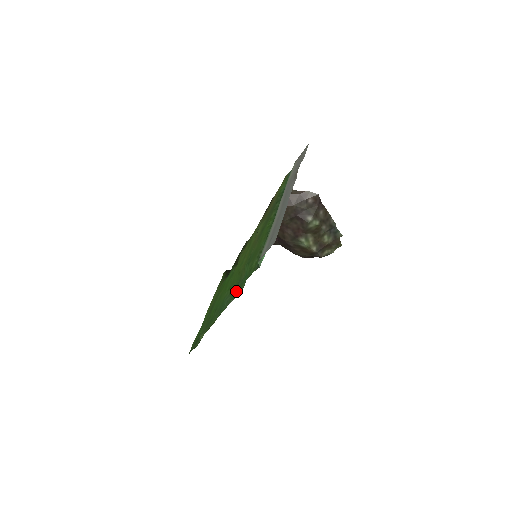
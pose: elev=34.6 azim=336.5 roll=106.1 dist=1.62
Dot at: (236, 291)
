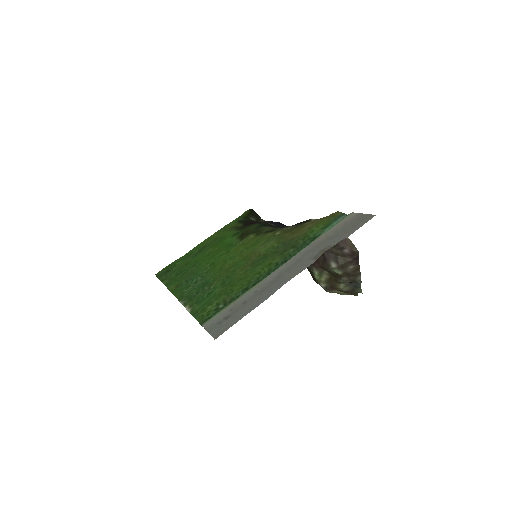
Dot at: (199, 291)
